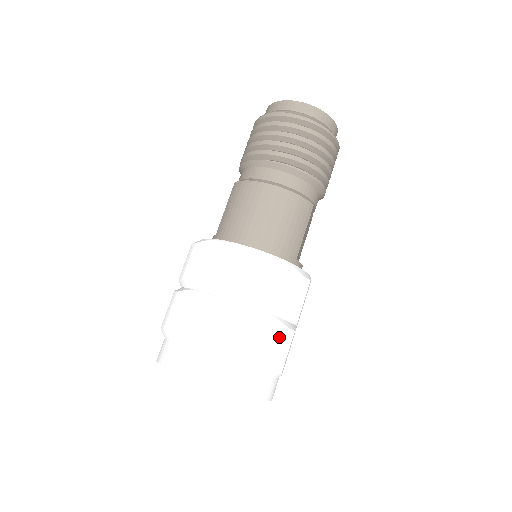
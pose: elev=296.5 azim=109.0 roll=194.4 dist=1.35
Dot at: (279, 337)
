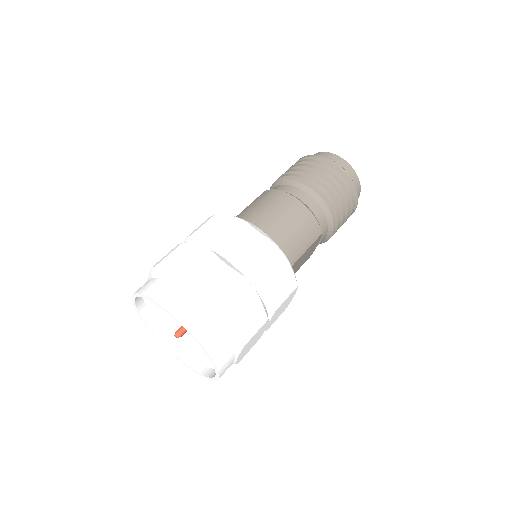
Dot at: (254, 314)
